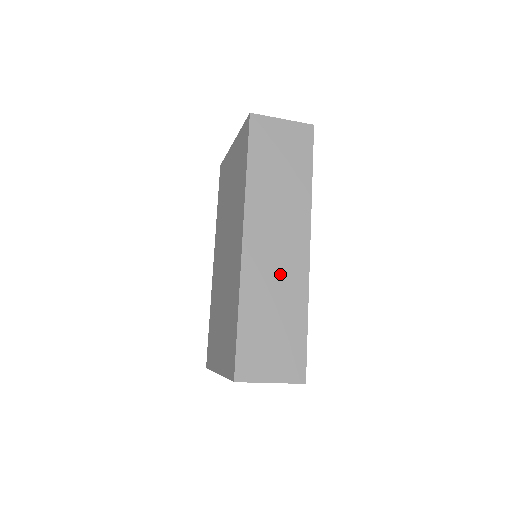
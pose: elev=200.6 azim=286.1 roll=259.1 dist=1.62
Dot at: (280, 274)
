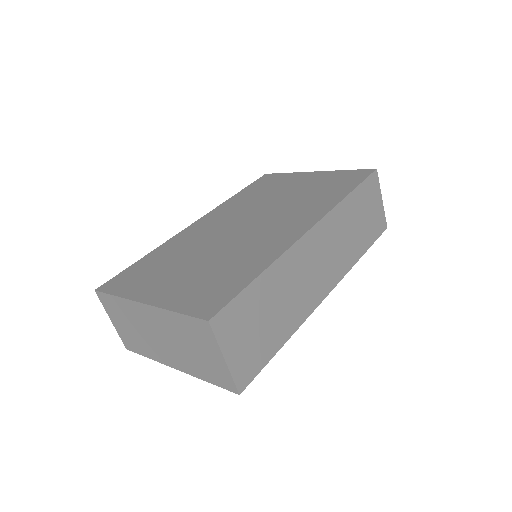
Dot at: (303, 285)
